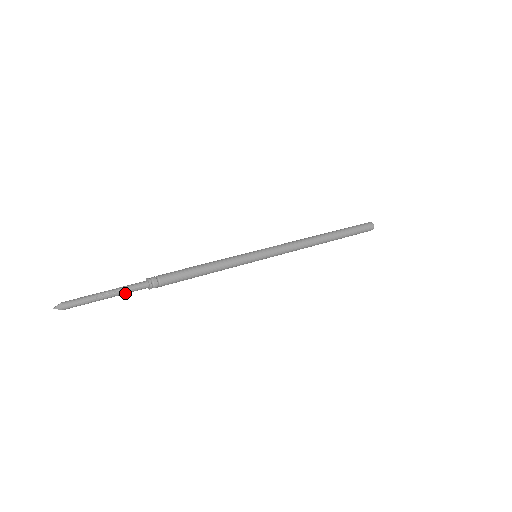
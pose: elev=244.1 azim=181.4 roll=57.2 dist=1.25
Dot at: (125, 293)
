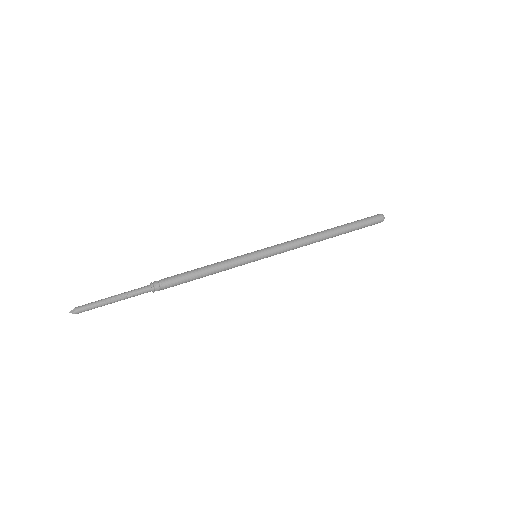
Dot at: occluded
